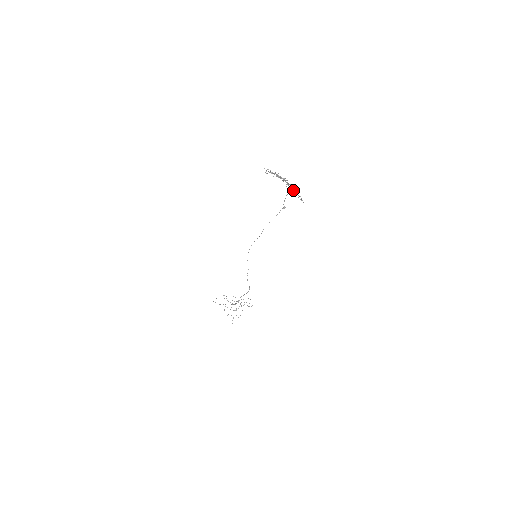
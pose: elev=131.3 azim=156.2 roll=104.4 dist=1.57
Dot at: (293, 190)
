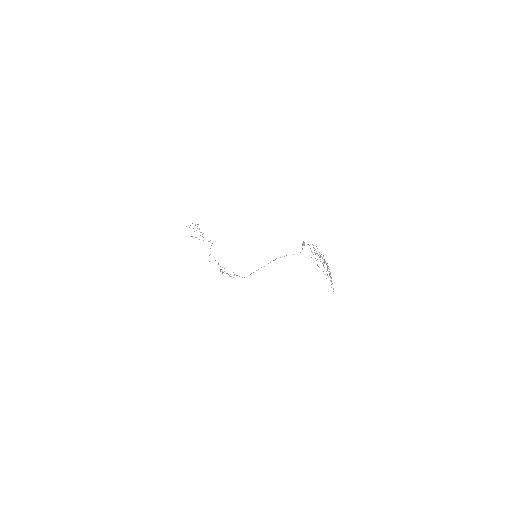
Dot at: occluded
